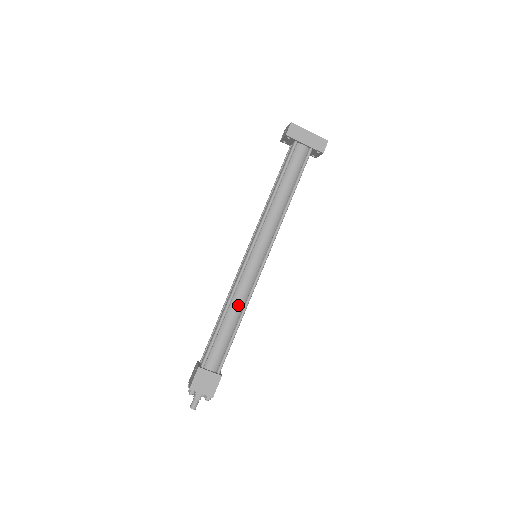
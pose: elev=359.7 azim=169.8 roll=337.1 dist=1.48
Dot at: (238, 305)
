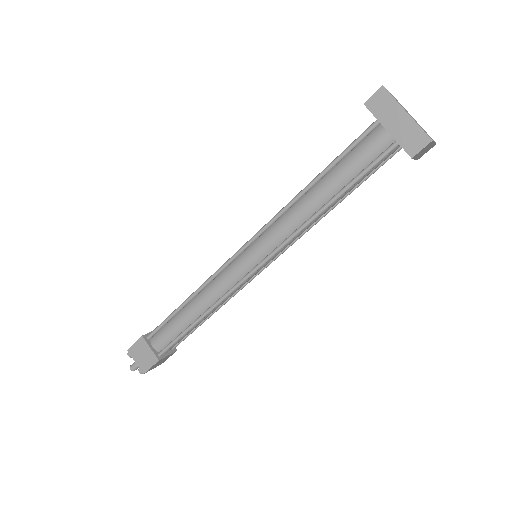
Dot at: (205, 300)
